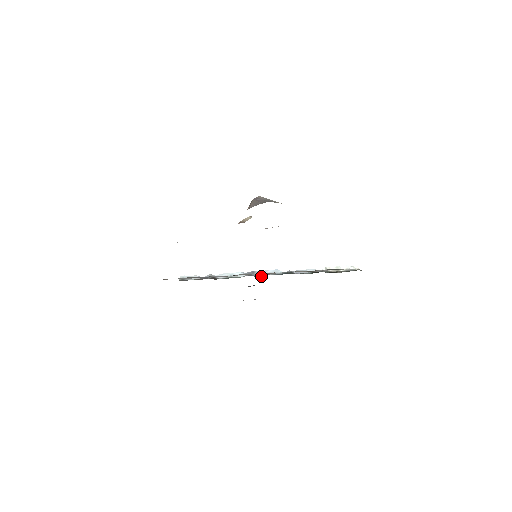
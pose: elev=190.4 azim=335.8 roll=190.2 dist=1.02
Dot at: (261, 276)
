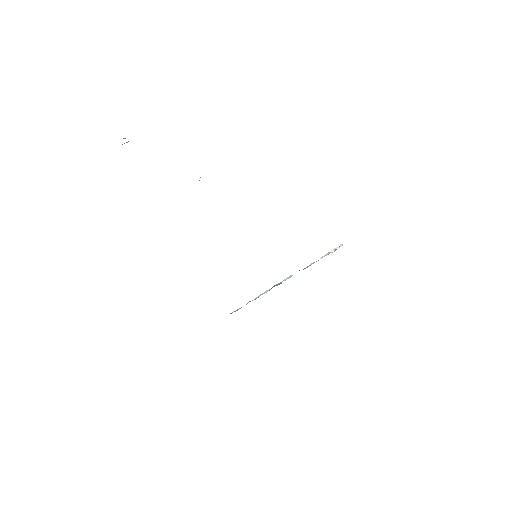
Dot at: (281, 283)
